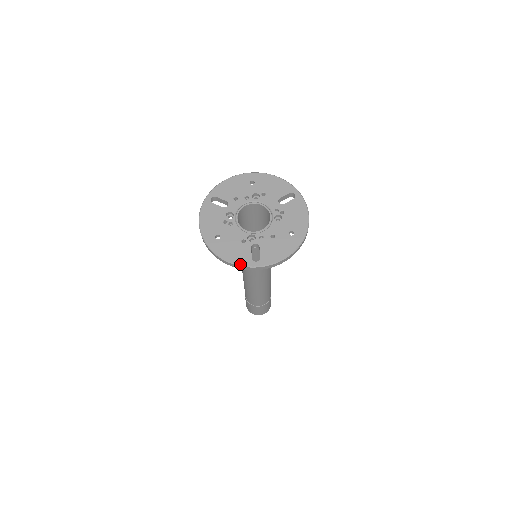
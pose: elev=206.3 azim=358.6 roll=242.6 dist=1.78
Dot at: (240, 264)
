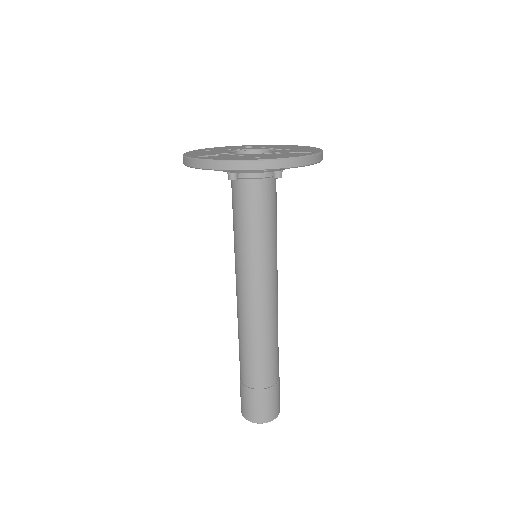
Dot at: (186, 155)
